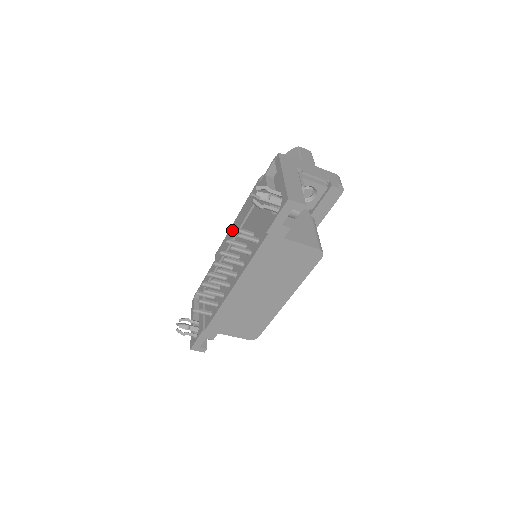
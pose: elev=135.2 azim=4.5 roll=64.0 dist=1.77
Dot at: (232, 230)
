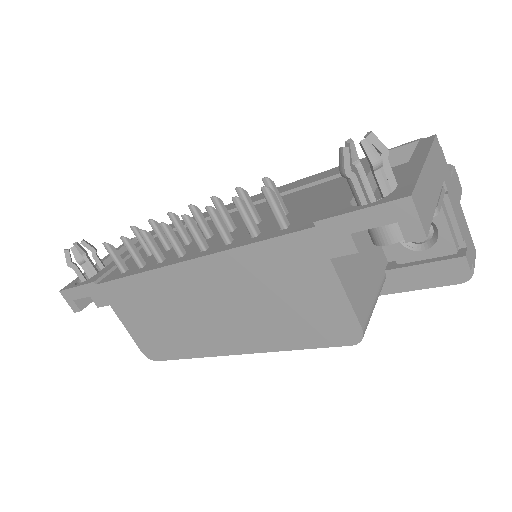
Dot at: occluded
